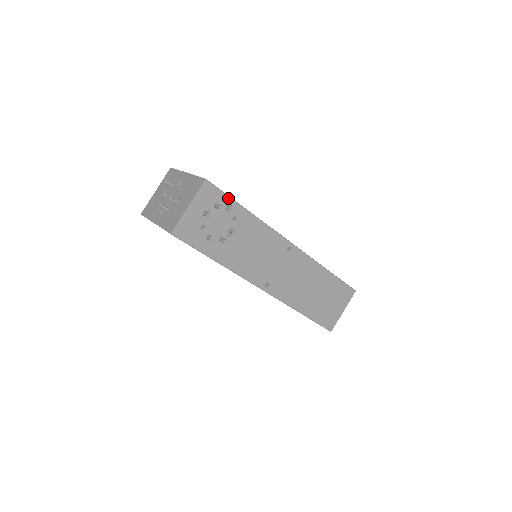
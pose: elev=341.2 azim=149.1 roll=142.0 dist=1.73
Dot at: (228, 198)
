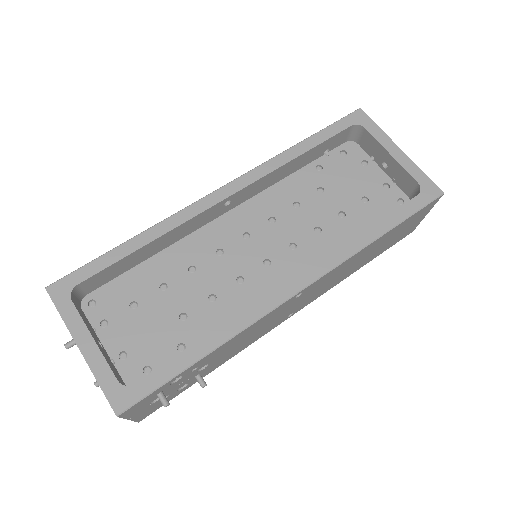
Dot at: (165, 384)
